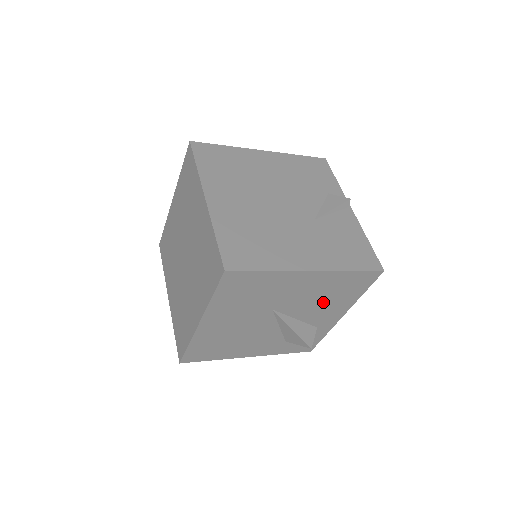
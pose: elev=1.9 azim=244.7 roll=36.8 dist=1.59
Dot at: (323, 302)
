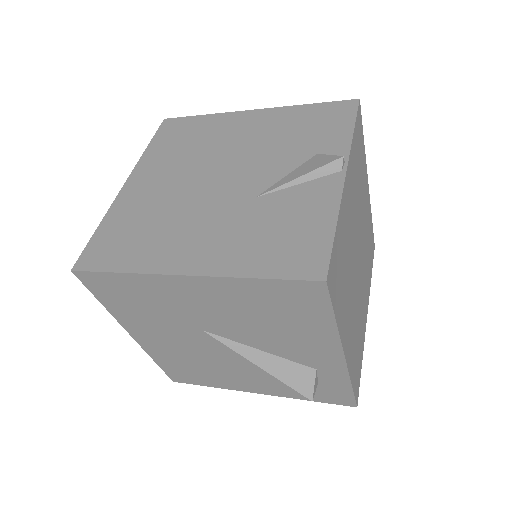
Dot at: (273, 328)
